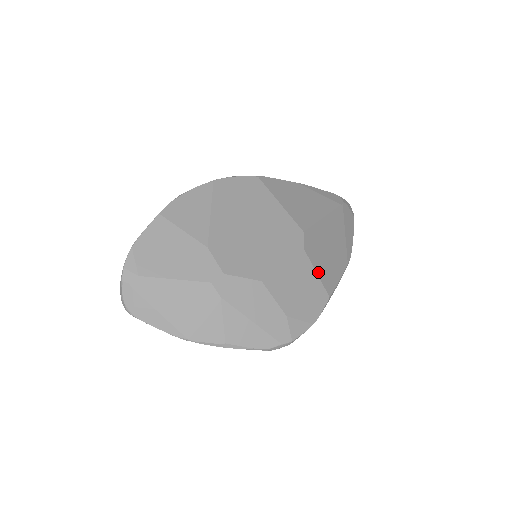
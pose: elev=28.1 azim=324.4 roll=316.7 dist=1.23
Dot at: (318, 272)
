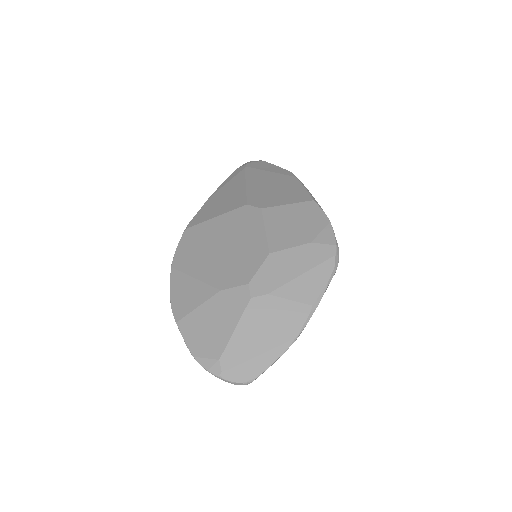
Dot at: (287, 203)
